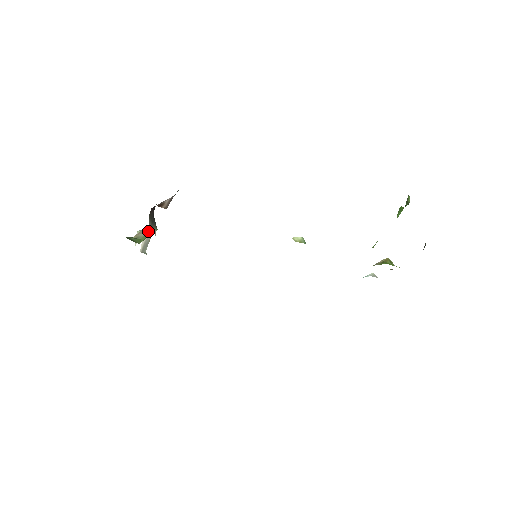
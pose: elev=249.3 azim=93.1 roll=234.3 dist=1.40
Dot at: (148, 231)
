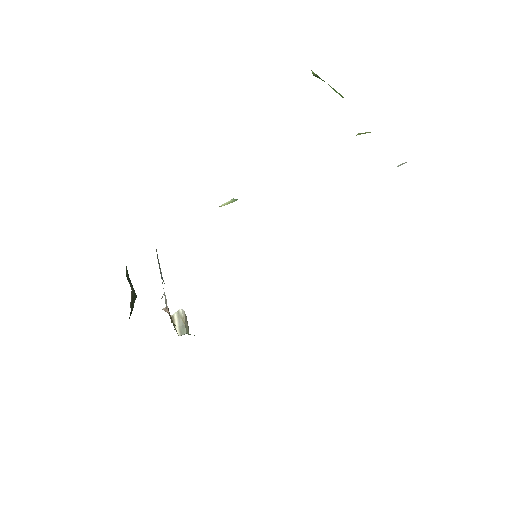
Dot at: occluded
